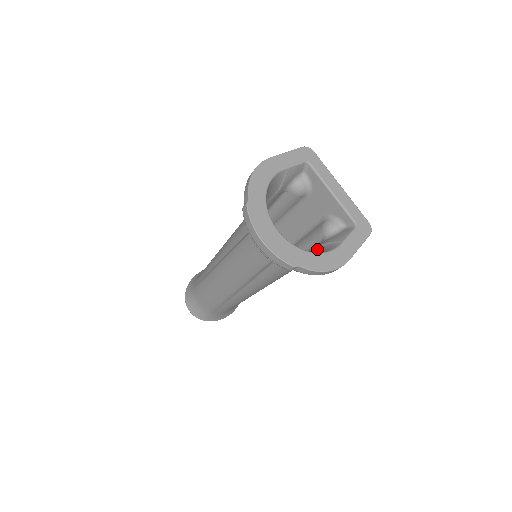
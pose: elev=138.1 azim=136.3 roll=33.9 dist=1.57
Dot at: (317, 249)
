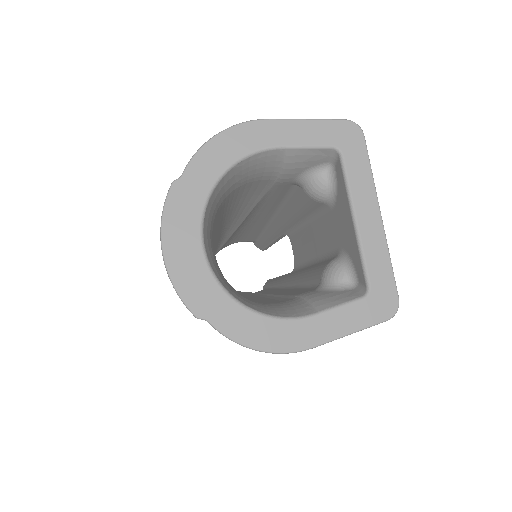
Dot at: (294, 298)
